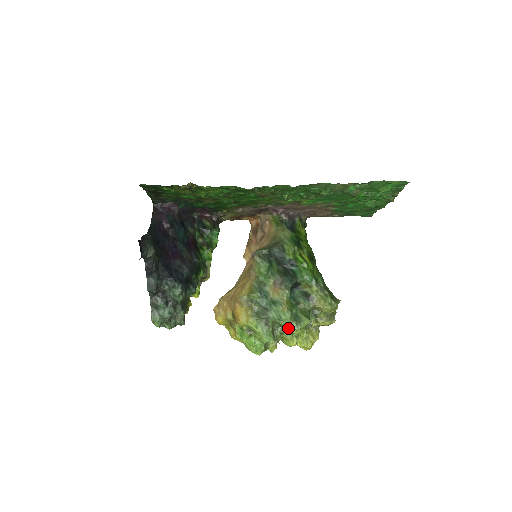
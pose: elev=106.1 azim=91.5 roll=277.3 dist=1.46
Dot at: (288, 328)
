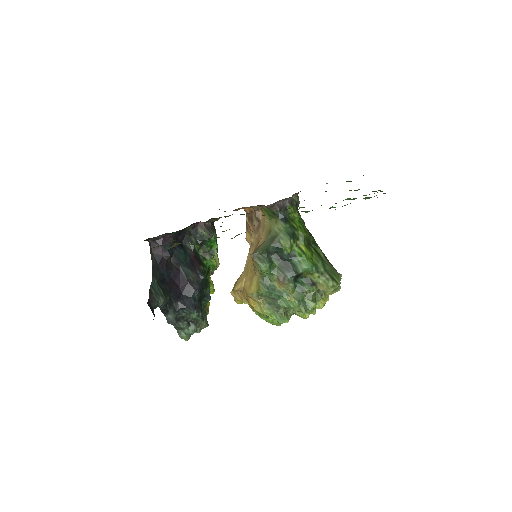
Dot at: occluded
